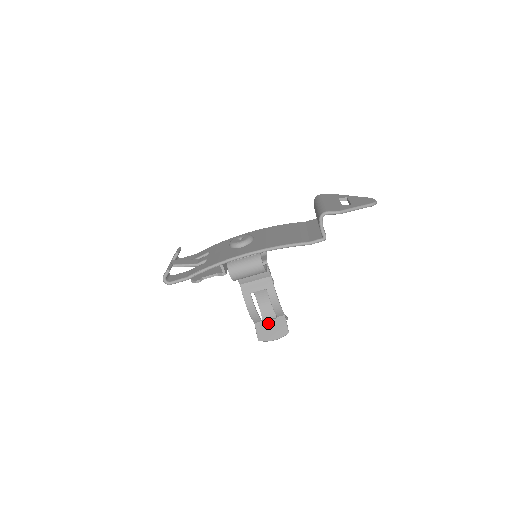
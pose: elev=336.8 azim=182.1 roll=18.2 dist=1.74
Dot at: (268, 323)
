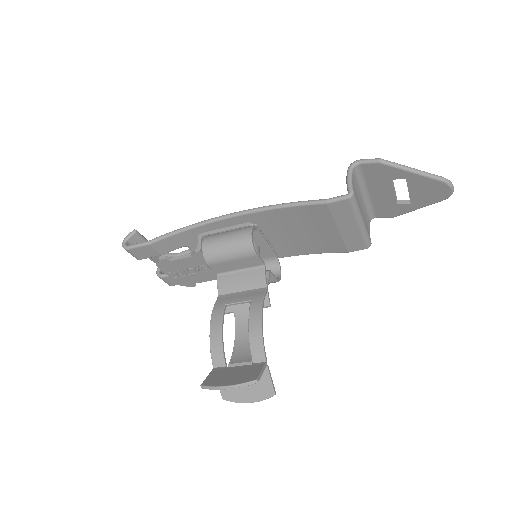
Dot at: (233, 368)
